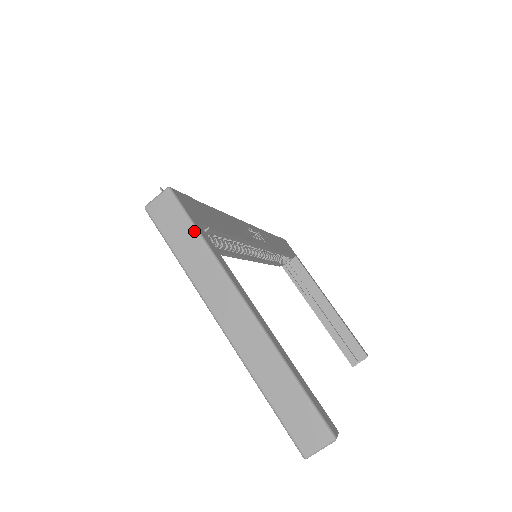
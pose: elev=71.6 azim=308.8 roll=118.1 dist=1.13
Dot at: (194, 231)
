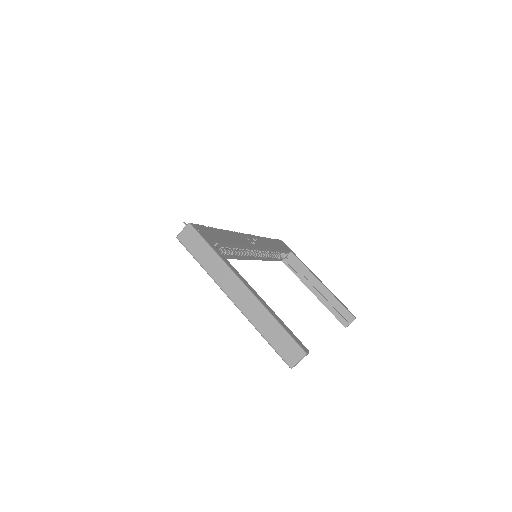
Dot at: (208, 247)
